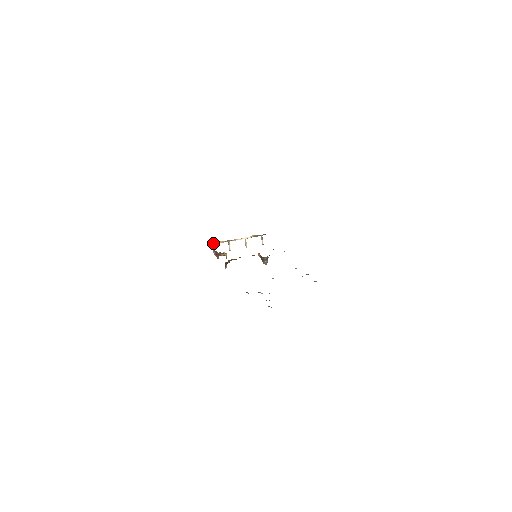
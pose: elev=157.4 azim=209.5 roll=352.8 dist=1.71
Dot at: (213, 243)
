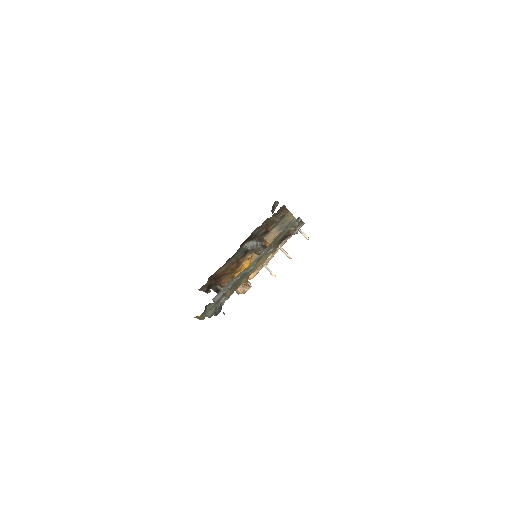
Dot at: occluded
